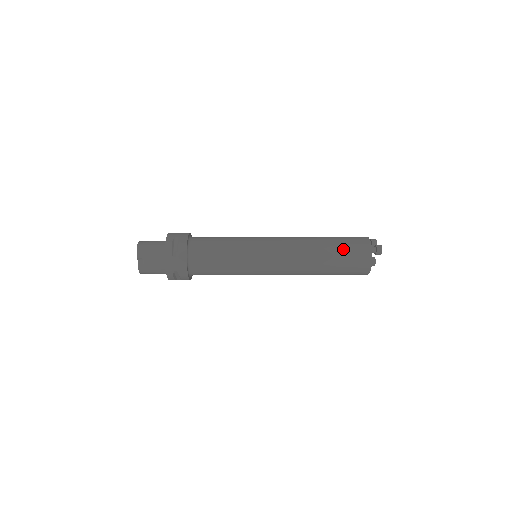
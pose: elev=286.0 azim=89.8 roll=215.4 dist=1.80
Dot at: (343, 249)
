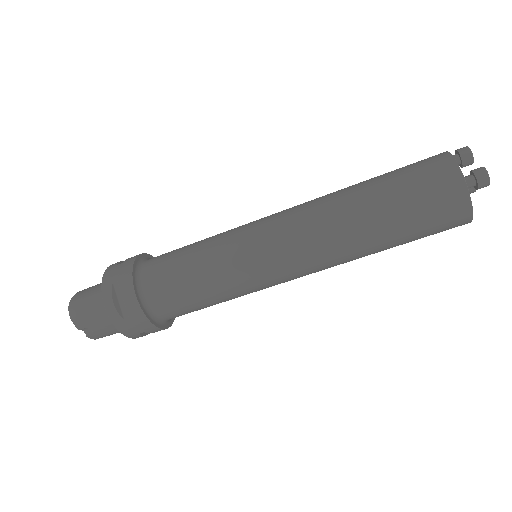
Dot at: (408, 206)
